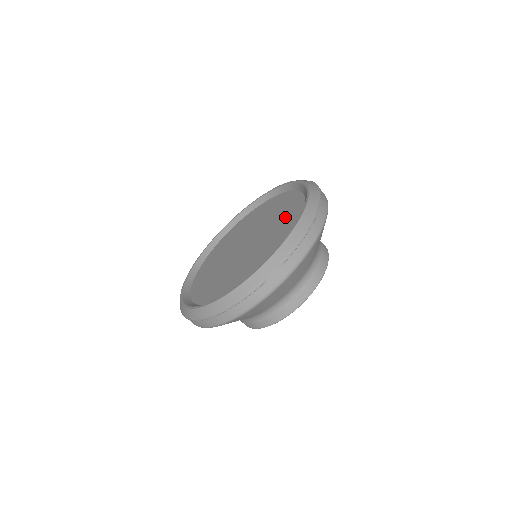
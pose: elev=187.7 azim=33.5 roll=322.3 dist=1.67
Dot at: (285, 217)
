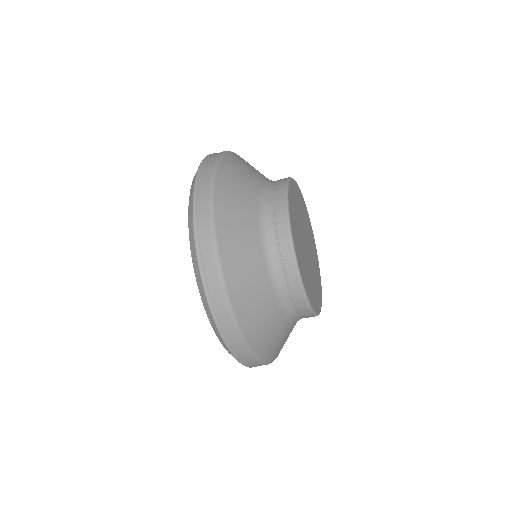
Dot at: occluded
